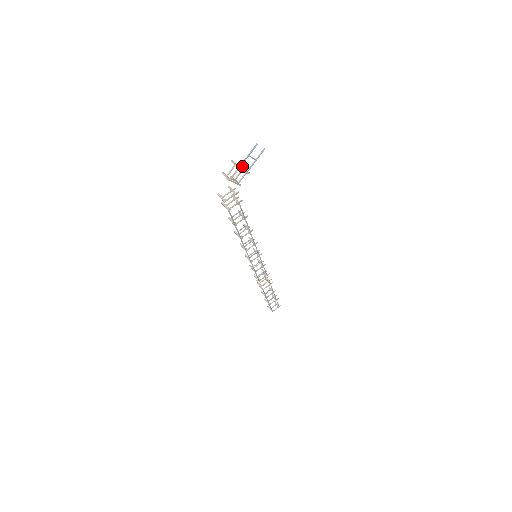
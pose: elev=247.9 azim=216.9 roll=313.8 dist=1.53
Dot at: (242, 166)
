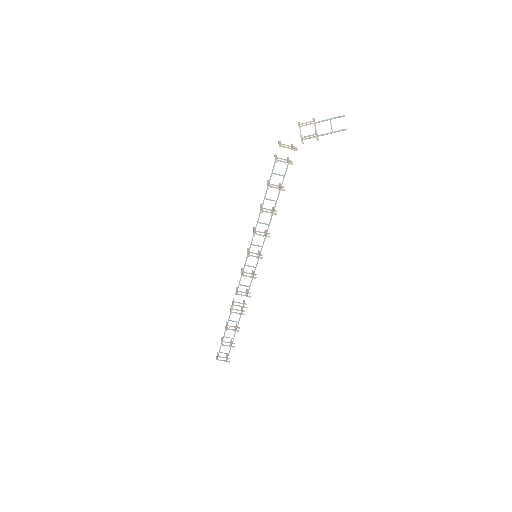
Dot at: occluded
